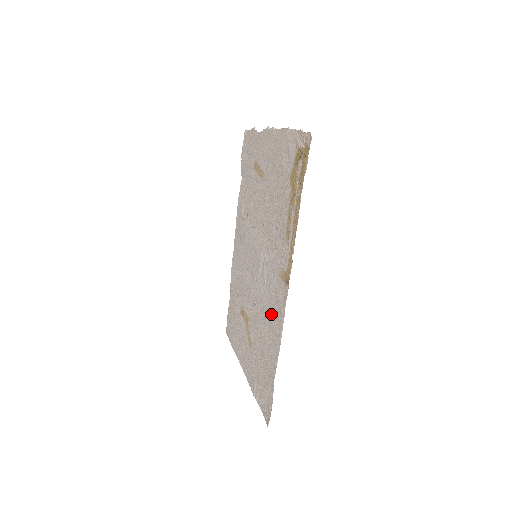
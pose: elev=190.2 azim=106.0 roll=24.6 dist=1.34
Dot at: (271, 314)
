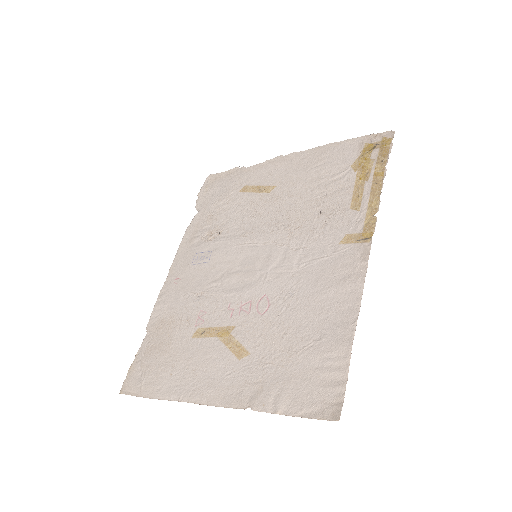
Dot at: (323, 285)
